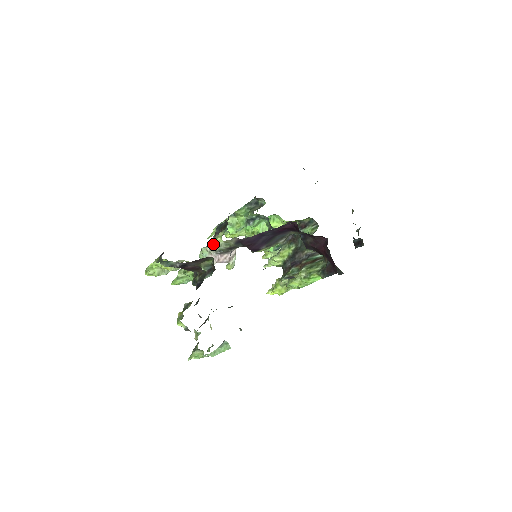
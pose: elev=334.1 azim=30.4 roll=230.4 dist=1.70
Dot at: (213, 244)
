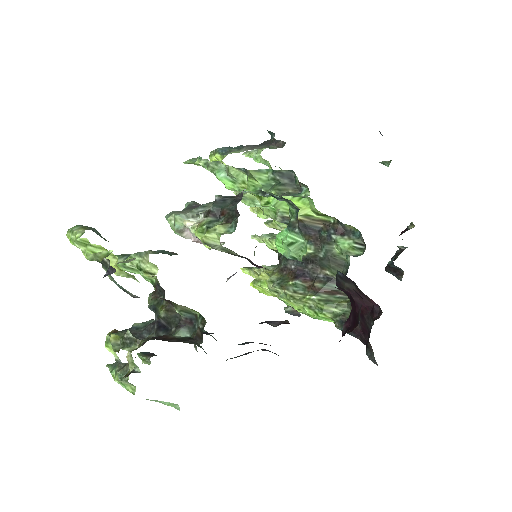
Dot at: (200, 231)
